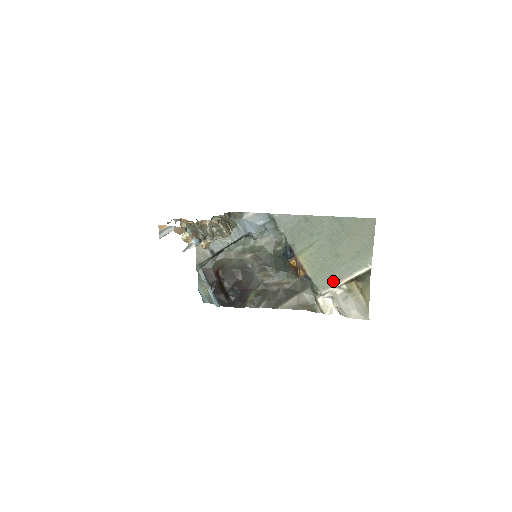
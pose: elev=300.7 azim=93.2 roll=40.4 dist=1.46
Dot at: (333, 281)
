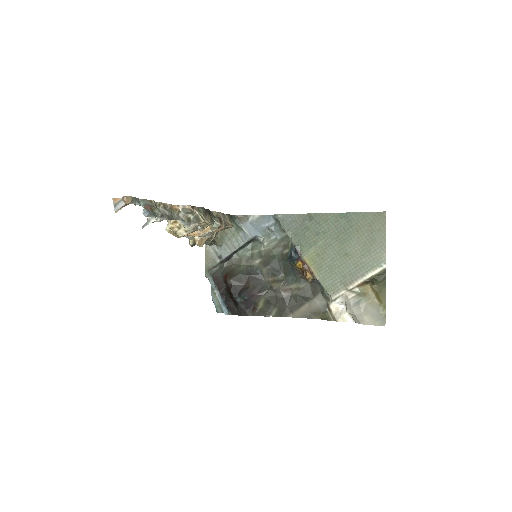
Dot at: (344, 284)
